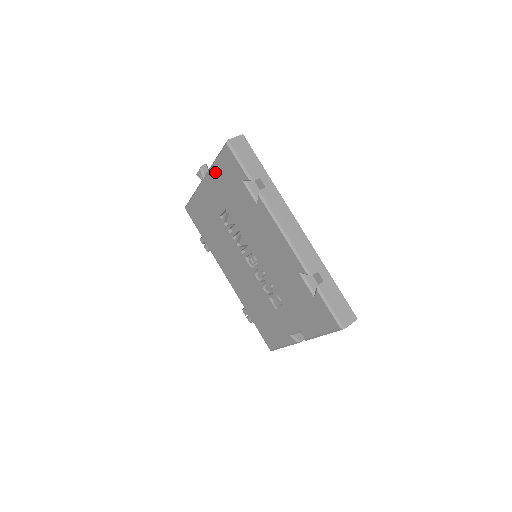
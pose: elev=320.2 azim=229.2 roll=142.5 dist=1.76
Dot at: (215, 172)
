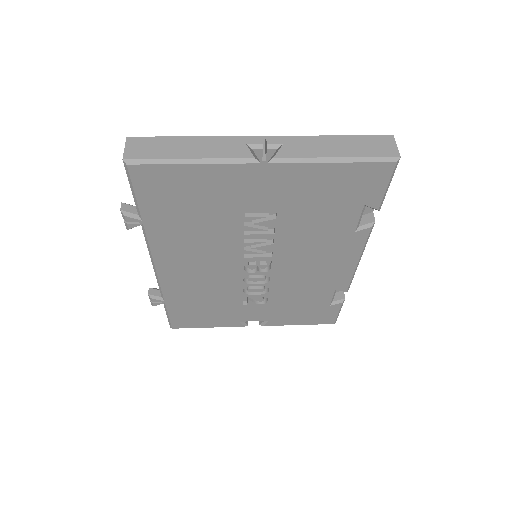
Dot at: (317, 172)
